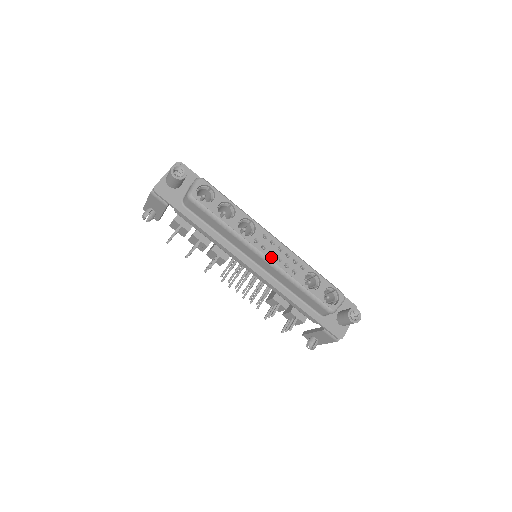
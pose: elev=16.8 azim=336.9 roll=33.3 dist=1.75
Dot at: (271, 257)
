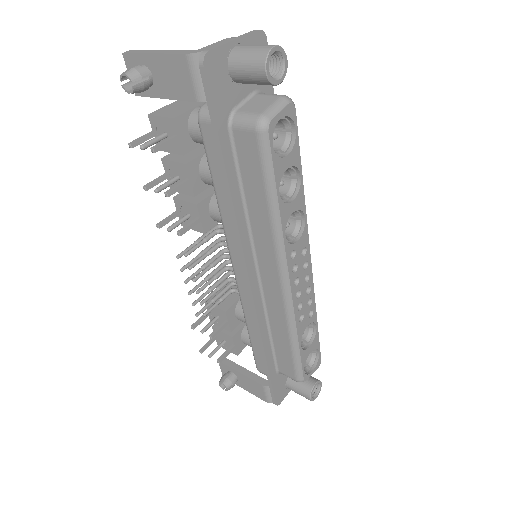
Dot at: (294, 287)
